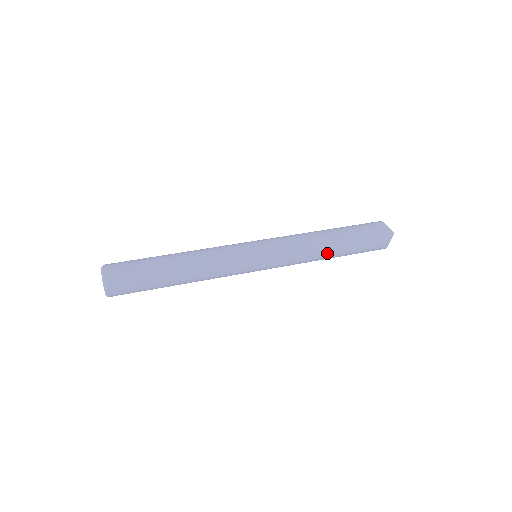
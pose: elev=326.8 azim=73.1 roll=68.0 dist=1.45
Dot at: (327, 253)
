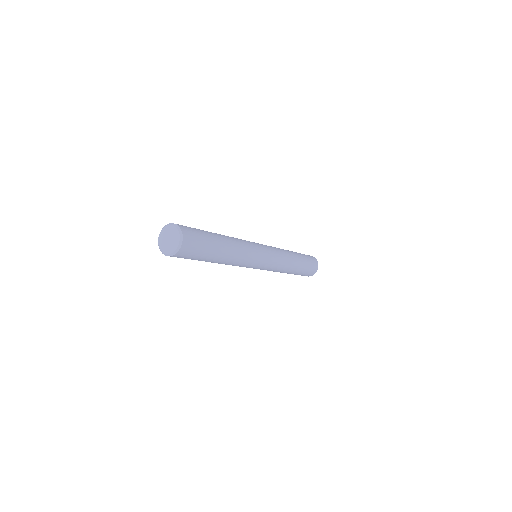
Dot at: (294, 266)
